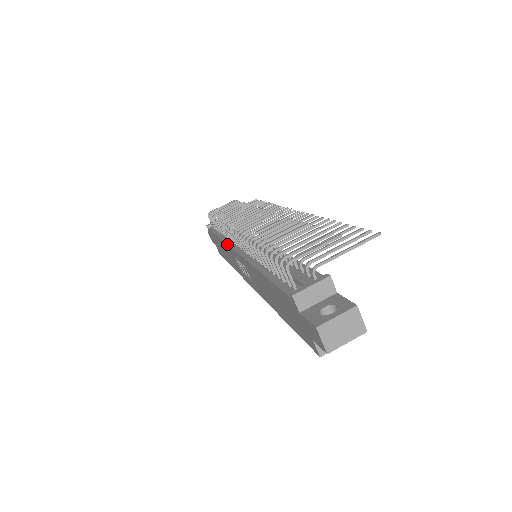
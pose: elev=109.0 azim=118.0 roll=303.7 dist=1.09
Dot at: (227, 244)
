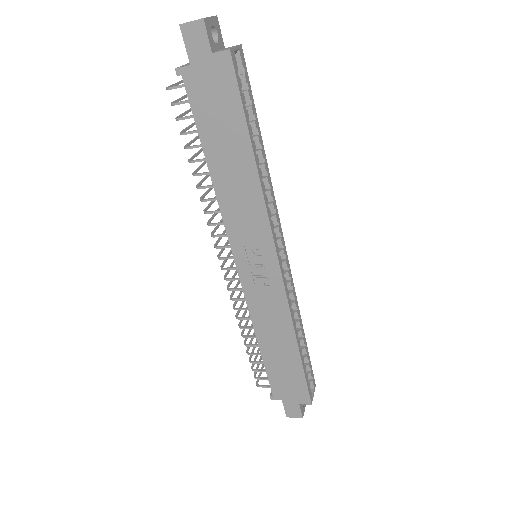
Dot at: (245, 300)
